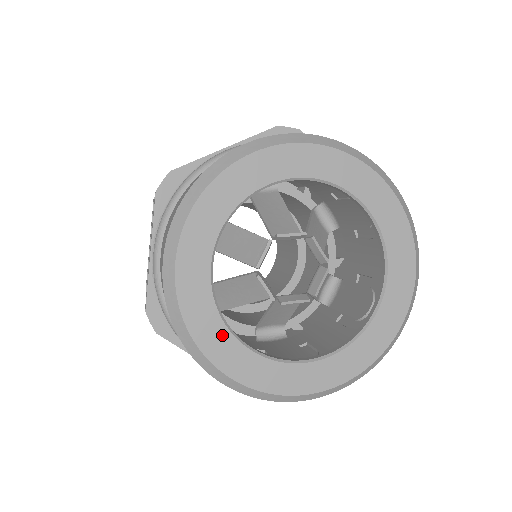
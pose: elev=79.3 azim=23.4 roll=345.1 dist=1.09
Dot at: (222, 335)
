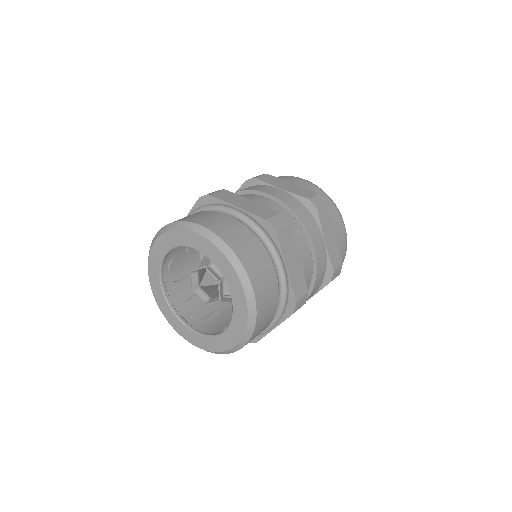
Dot at: (157, 279)
